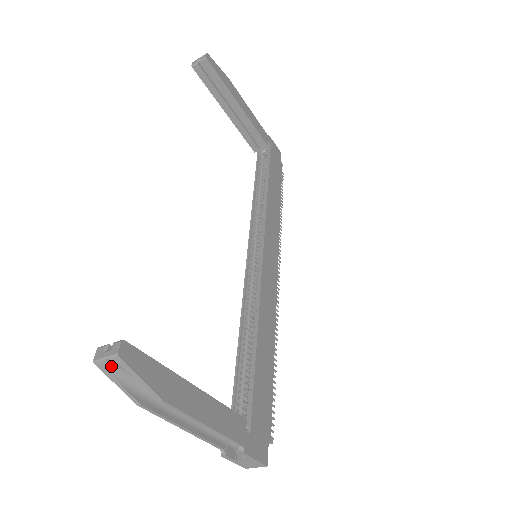
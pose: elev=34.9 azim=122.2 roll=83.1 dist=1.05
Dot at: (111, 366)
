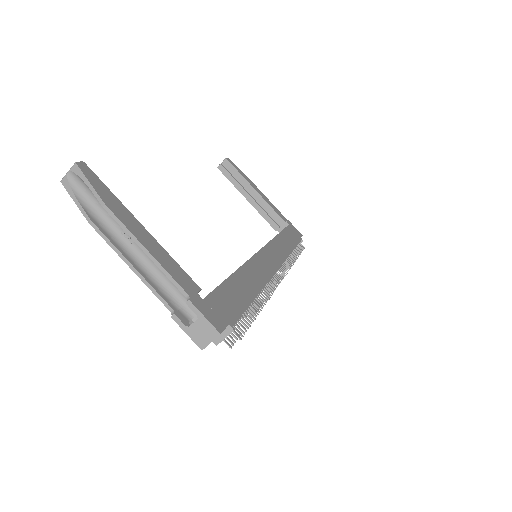
Dot at: (72, 182)
